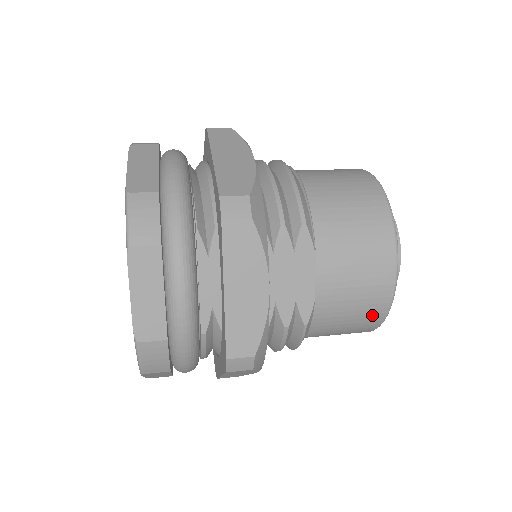
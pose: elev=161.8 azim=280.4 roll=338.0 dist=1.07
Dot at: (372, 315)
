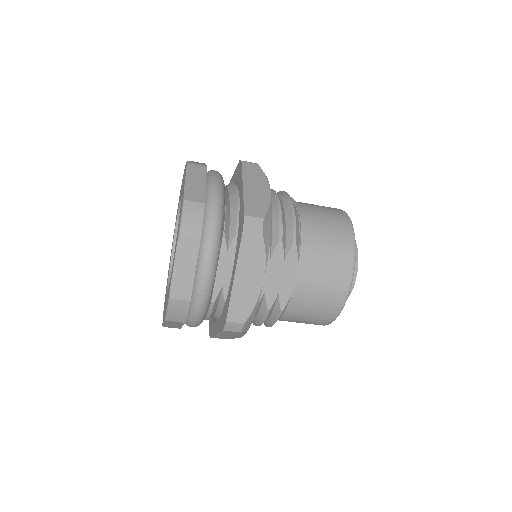
Dot at: (328, 313)
